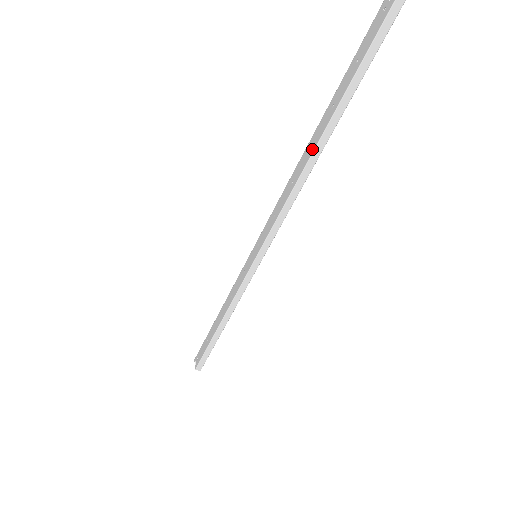
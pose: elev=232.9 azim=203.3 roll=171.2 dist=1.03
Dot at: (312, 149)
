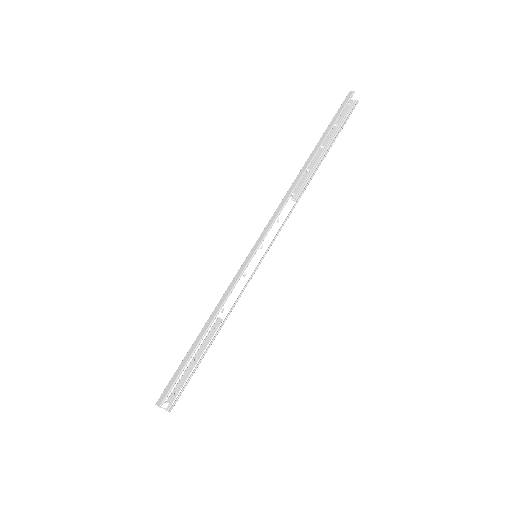
Dot at: (305, 167)
